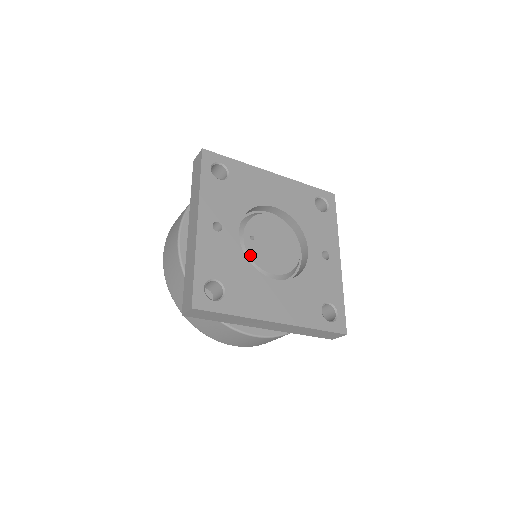
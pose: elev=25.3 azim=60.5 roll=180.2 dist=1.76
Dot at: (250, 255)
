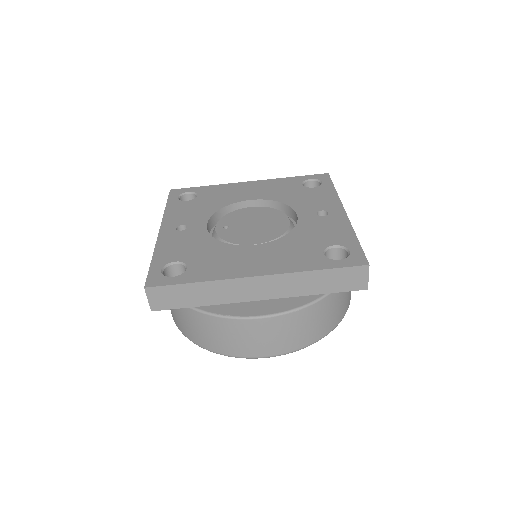
Dot at: (223, 239)
